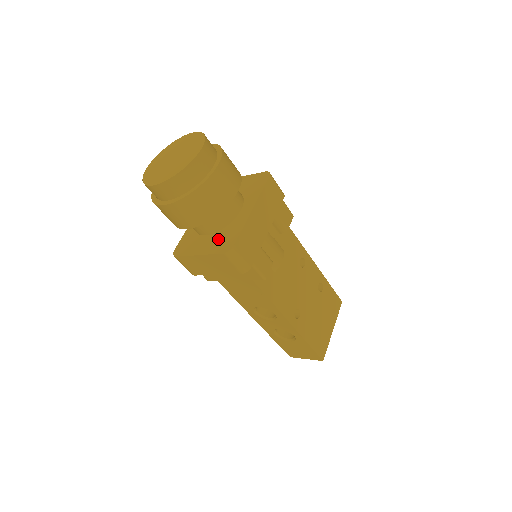
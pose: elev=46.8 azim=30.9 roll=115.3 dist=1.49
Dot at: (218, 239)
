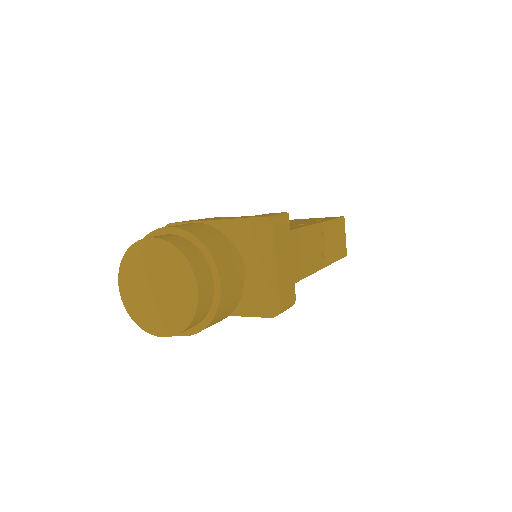
Dot at: occluded
